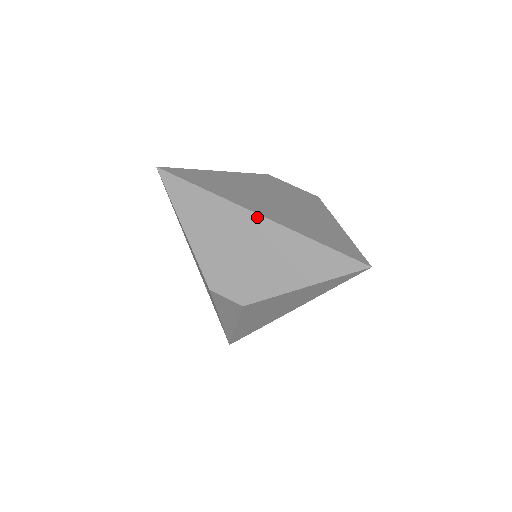
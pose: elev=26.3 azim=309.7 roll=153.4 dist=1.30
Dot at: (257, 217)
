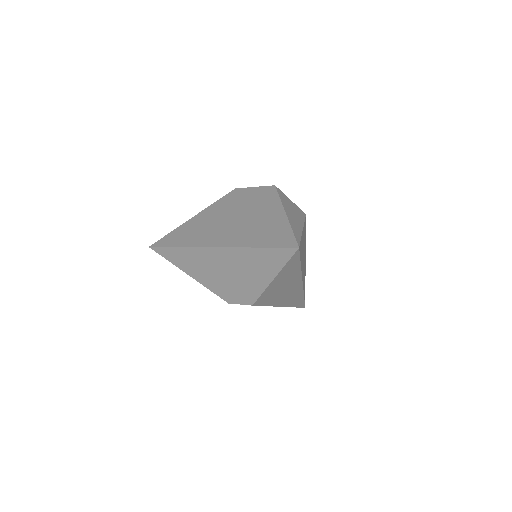
Dot at: (216, 249)
